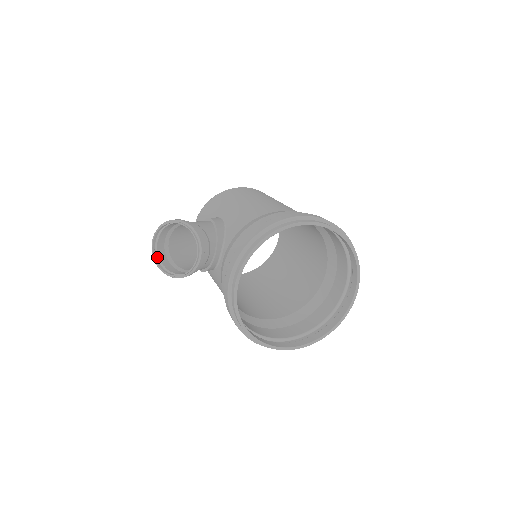
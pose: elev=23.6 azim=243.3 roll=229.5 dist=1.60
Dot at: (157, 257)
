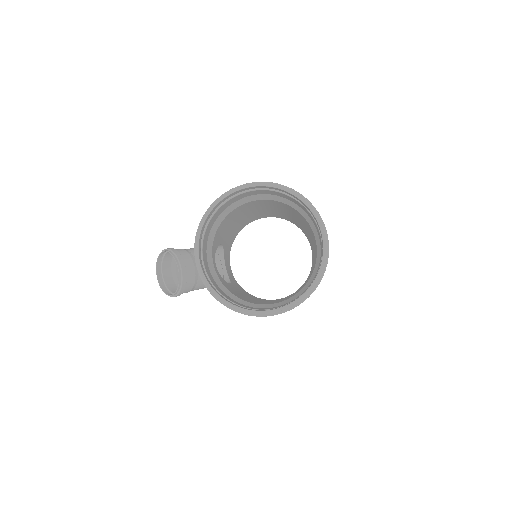
Dot at: (167, 289)
